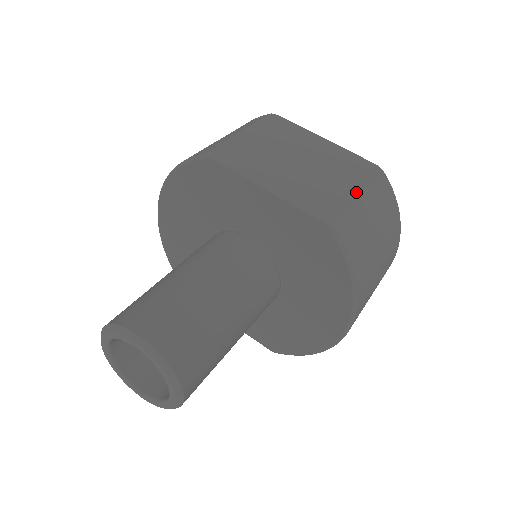
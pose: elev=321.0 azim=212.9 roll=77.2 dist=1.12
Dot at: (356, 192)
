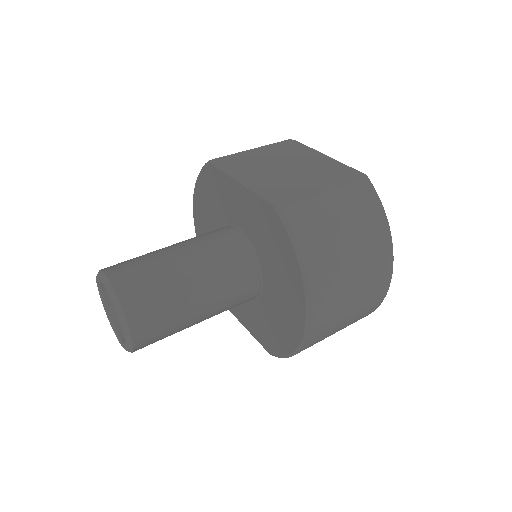
Dot at: (324, 190)
